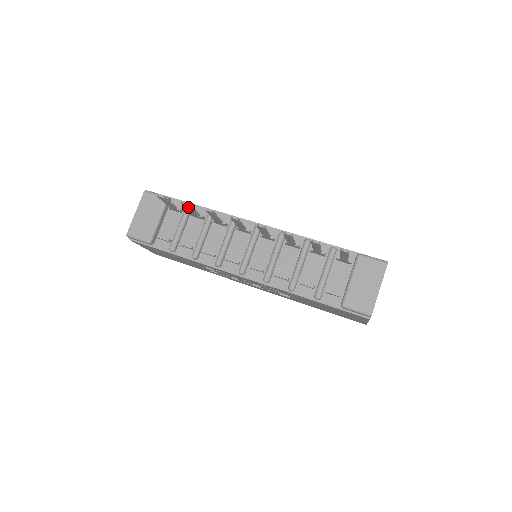
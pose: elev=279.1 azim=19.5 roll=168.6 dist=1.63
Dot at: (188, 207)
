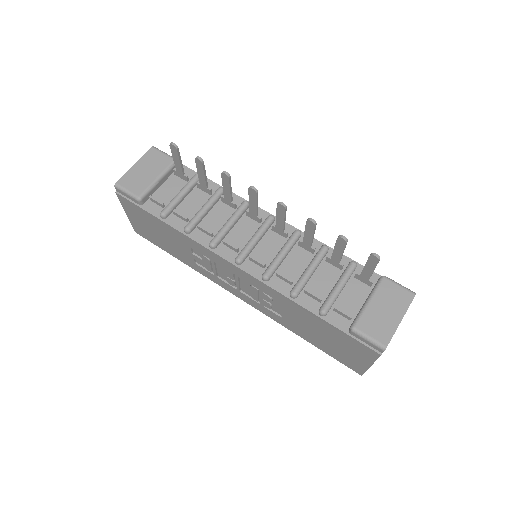
Dot at: (201, 167)
